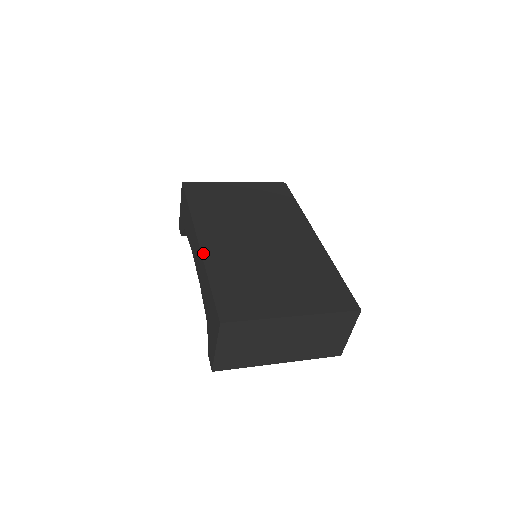
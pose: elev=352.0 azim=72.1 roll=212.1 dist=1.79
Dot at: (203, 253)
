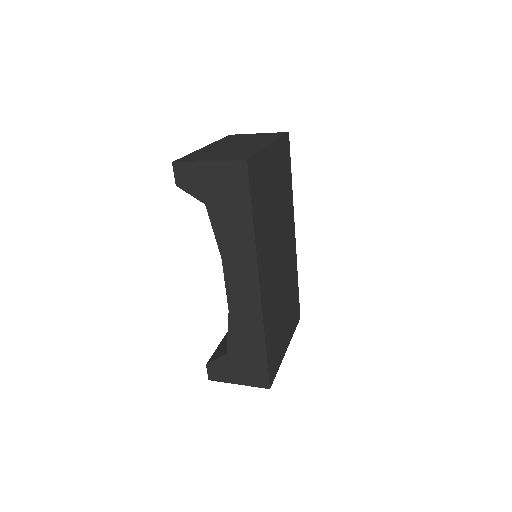
Dot at: (263, 309)
